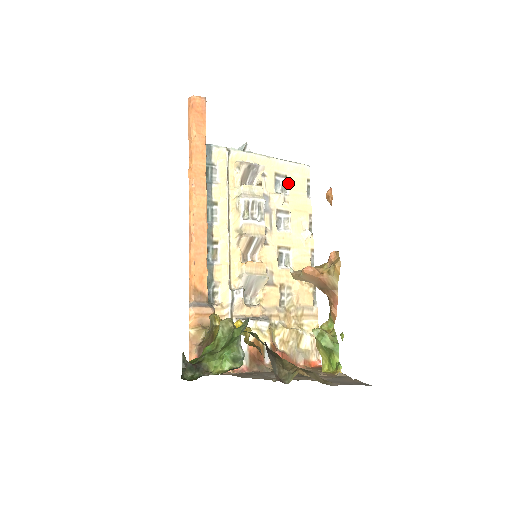
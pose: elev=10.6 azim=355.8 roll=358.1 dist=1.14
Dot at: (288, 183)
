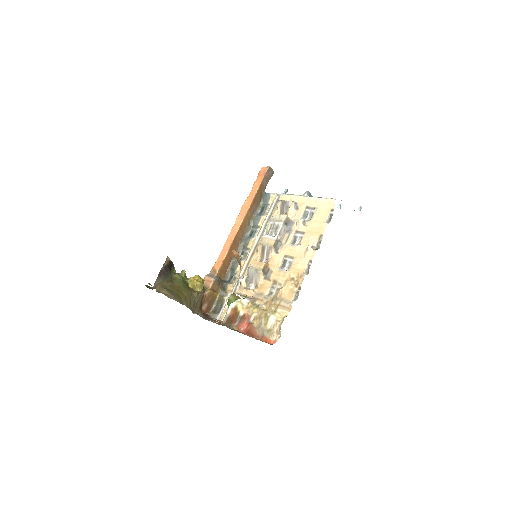
Dot at: (314, 213)
